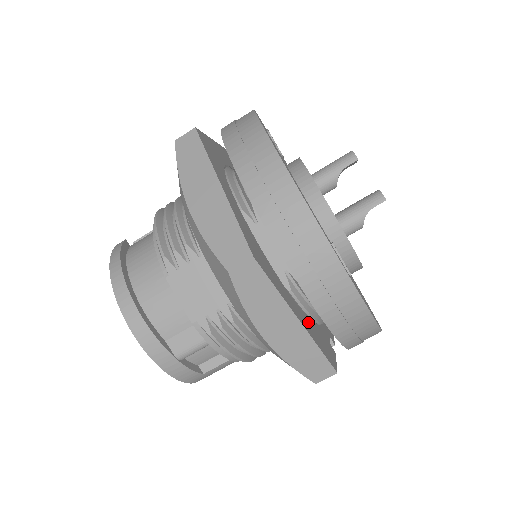
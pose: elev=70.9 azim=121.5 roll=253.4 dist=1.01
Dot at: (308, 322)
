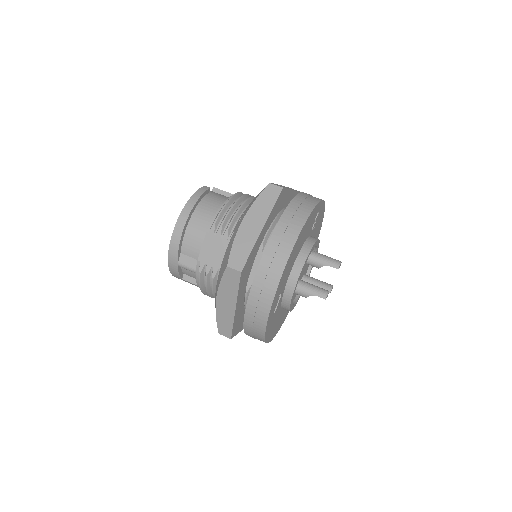
Dot at: (241, 309)
